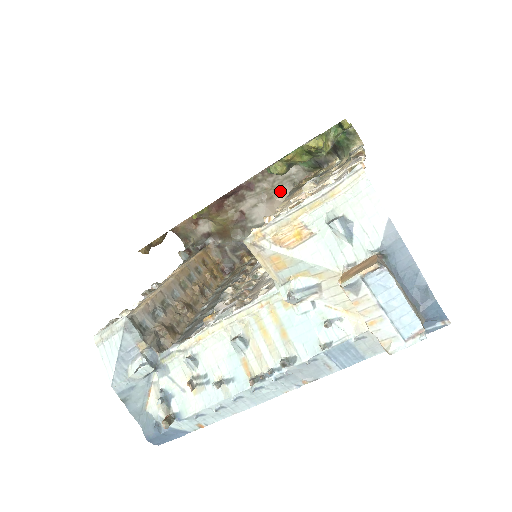
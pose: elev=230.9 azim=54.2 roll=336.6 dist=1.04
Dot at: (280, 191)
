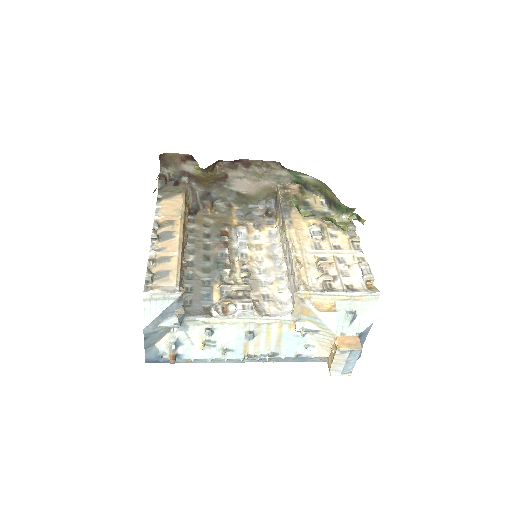
Dot at: (265, 180)
